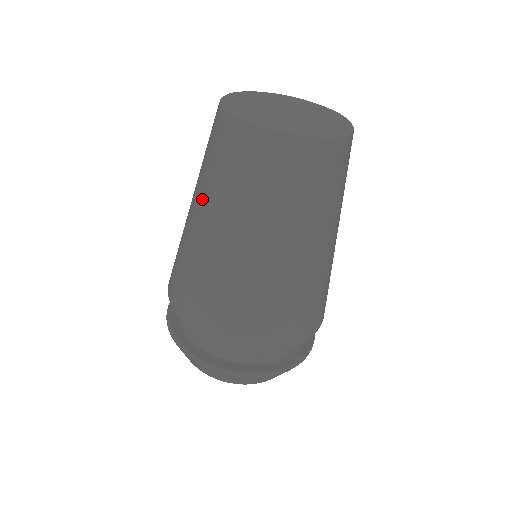
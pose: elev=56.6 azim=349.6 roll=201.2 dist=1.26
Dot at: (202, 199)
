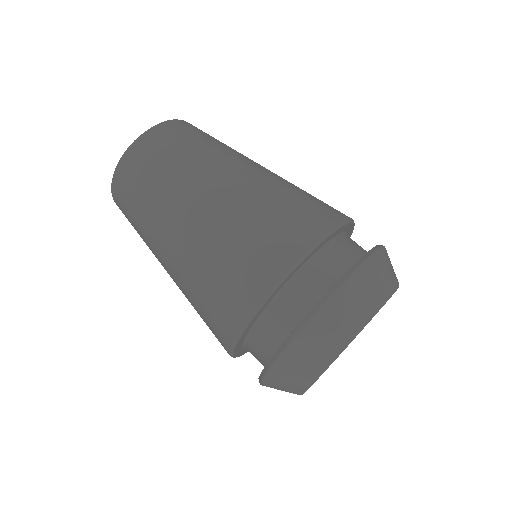
Dot at: (174, 200)
